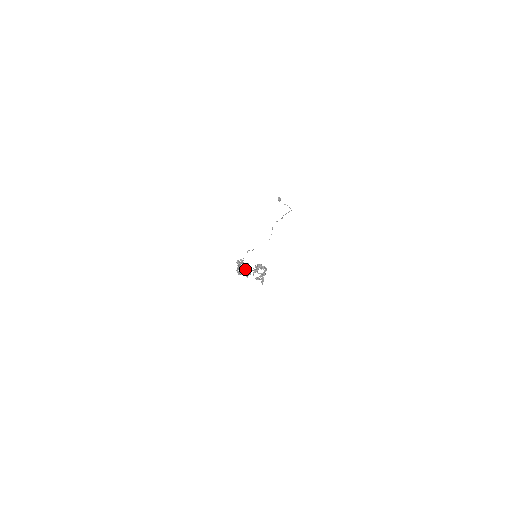
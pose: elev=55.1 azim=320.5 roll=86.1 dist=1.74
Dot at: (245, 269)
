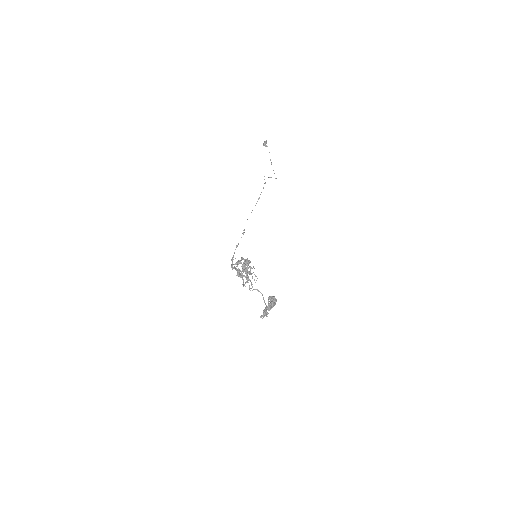
Dot at: (248, 277)
